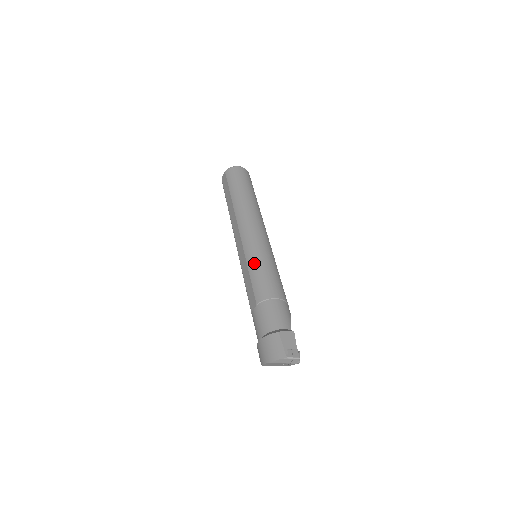
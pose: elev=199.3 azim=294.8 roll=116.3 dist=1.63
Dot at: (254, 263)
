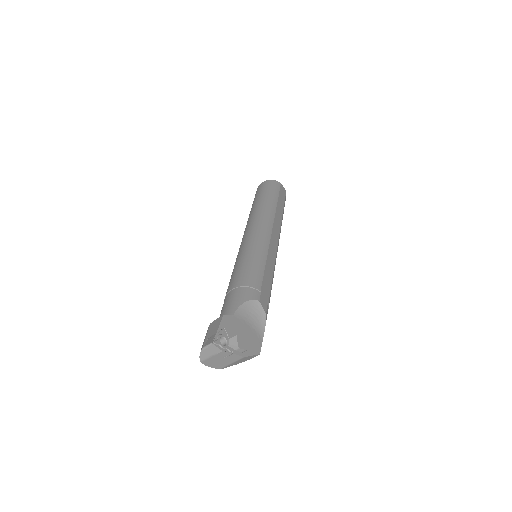
Dot at: (234, 265)
